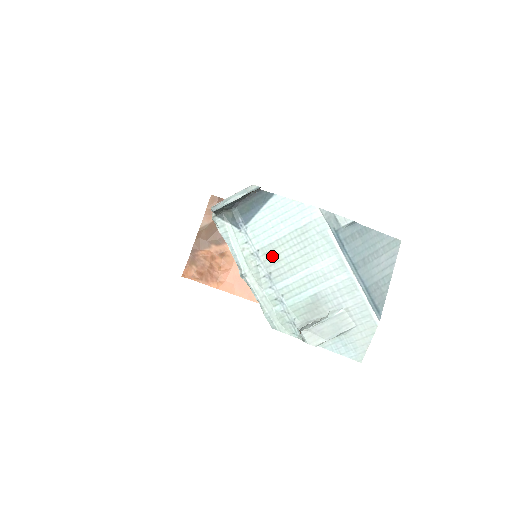
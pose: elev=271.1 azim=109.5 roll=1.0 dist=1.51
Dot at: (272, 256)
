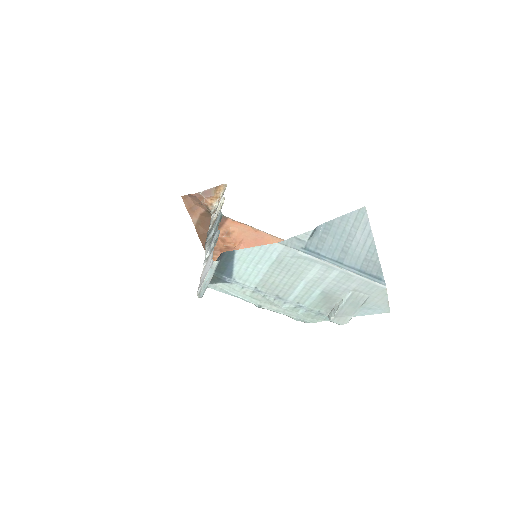
Dot at: (269, 286)
